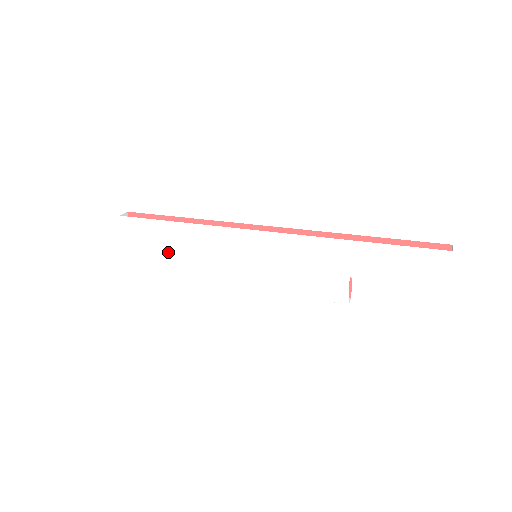
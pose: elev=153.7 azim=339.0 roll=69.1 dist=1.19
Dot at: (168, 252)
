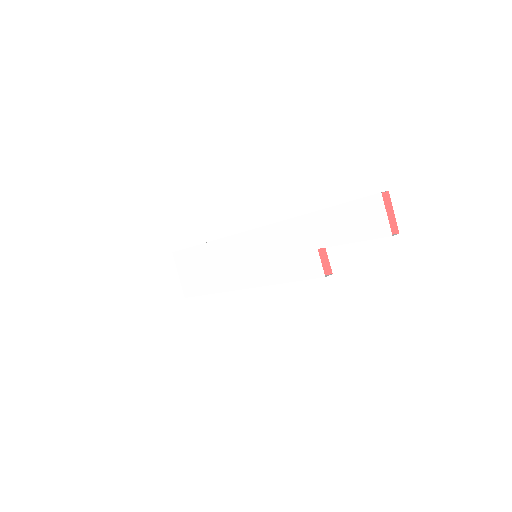
Dot at: (202, 272)
